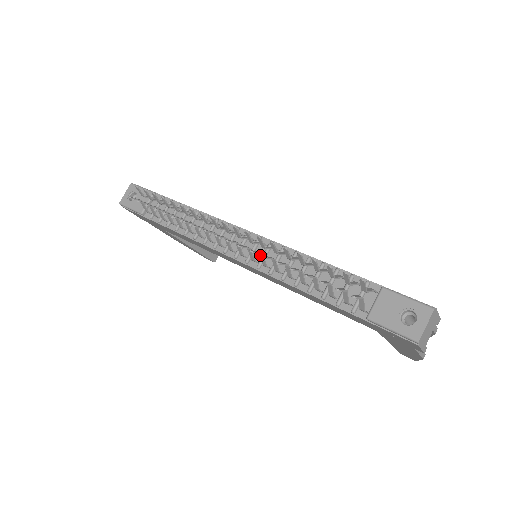
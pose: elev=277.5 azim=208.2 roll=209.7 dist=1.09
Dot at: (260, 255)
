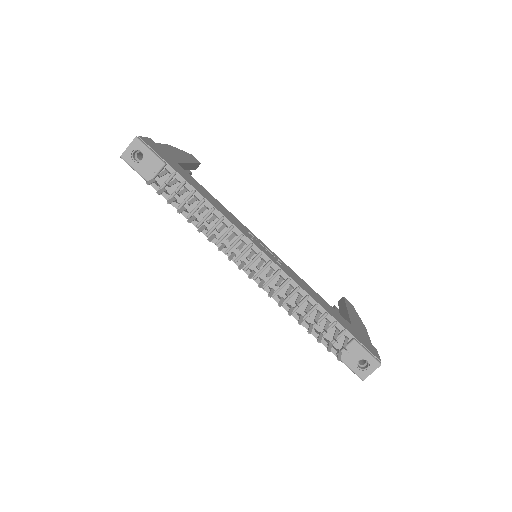
Dot at: (272, 289)
